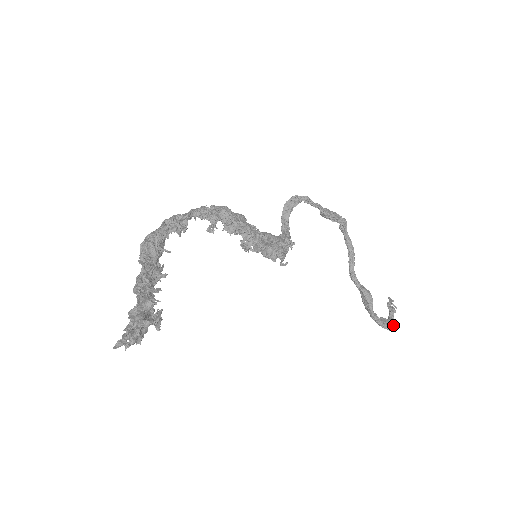
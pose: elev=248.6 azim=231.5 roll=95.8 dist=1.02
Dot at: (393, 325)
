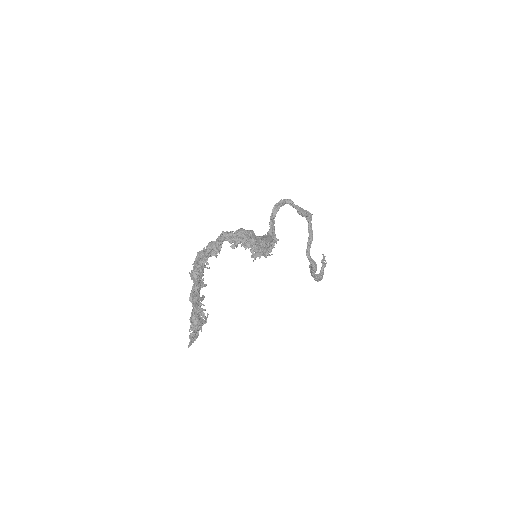
Dot at: occluded
